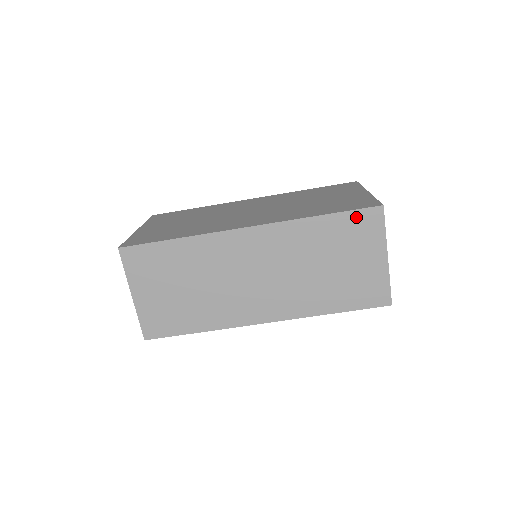
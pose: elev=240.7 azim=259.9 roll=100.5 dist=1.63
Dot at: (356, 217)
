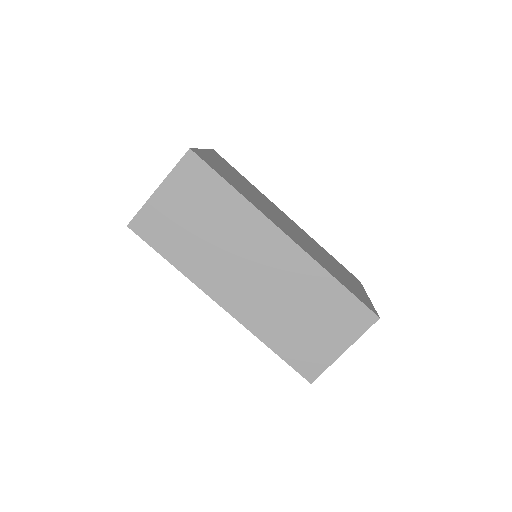
Dot at: (357, 306)
